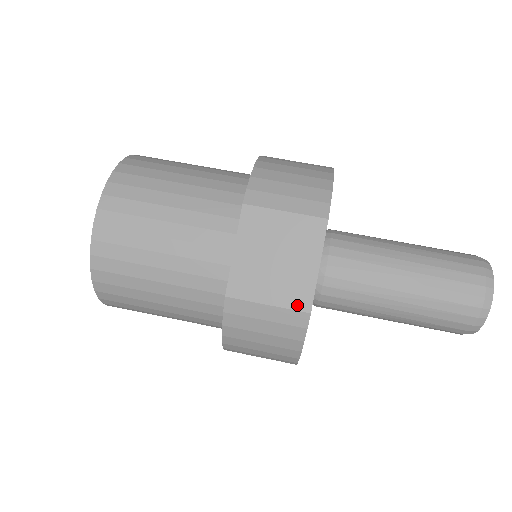
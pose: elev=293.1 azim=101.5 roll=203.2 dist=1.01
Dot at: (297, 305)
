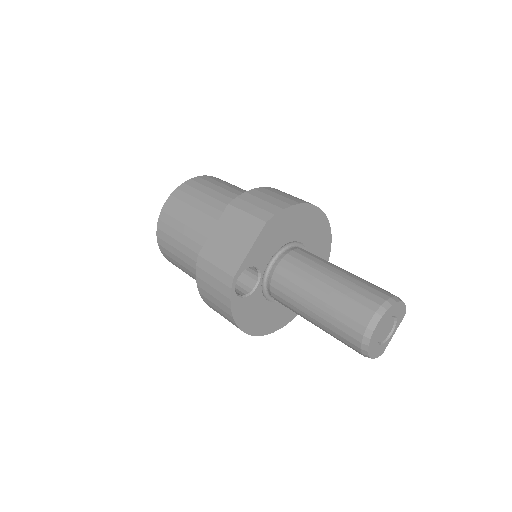
Dot at: (229, 270)
